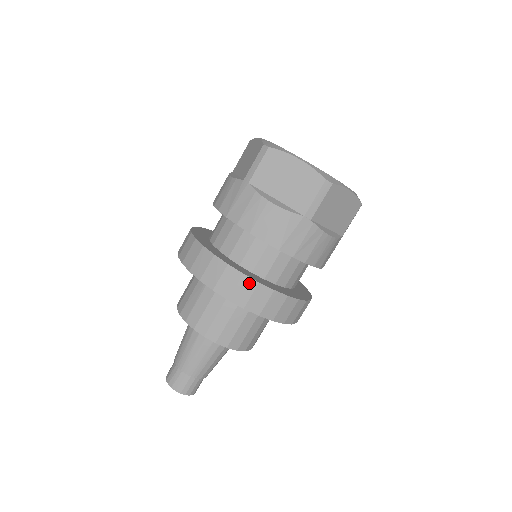
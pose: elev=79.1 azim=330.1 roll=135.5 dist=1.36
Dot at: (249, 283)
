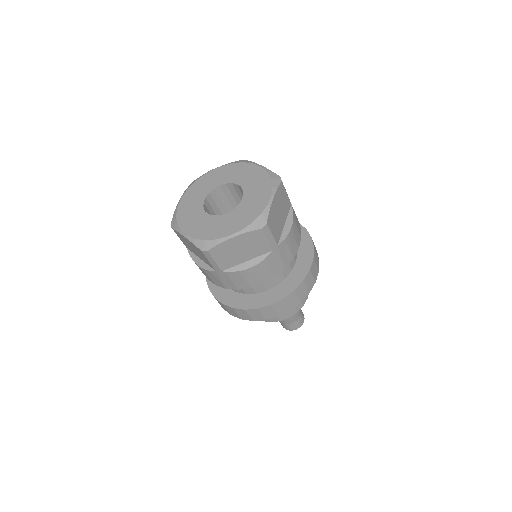
Dot at: (230, 308)
